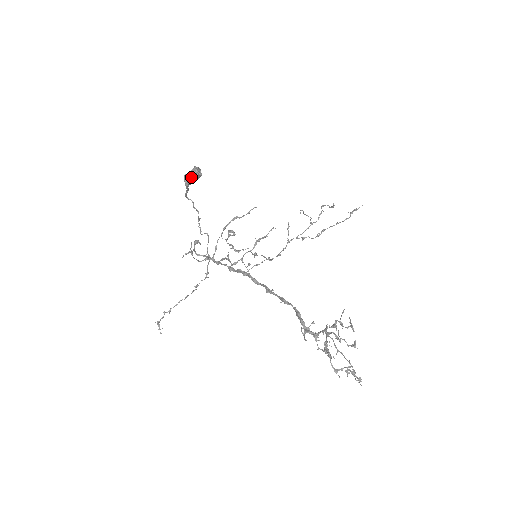
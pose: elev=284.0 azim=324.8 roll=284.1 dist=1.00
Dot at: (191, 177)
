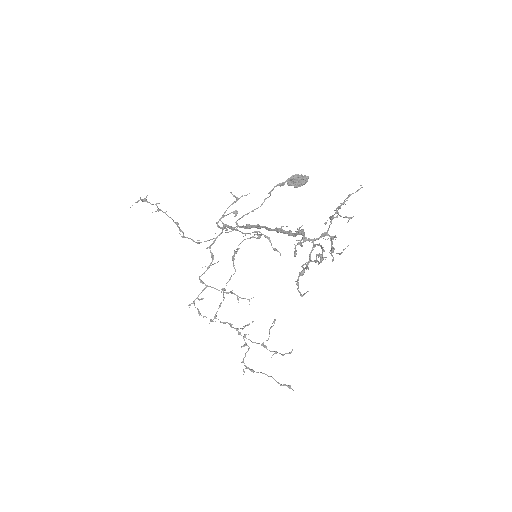
Dot at: (301, 176)
